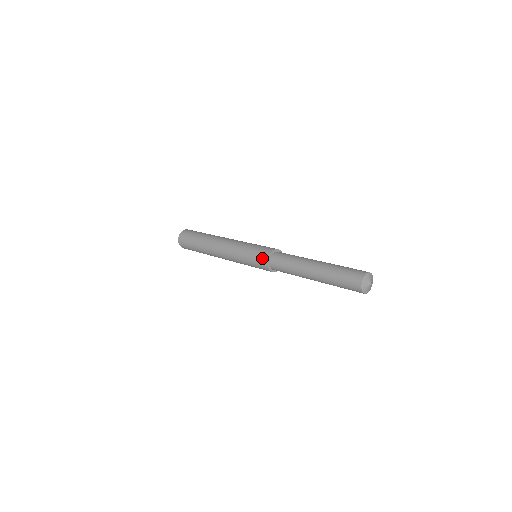
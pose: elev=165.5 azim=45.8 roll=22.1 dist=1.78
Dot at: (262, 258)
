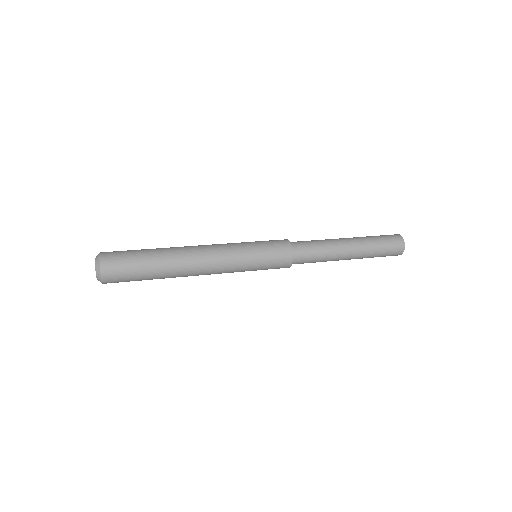
Dot at: (284, 260)
